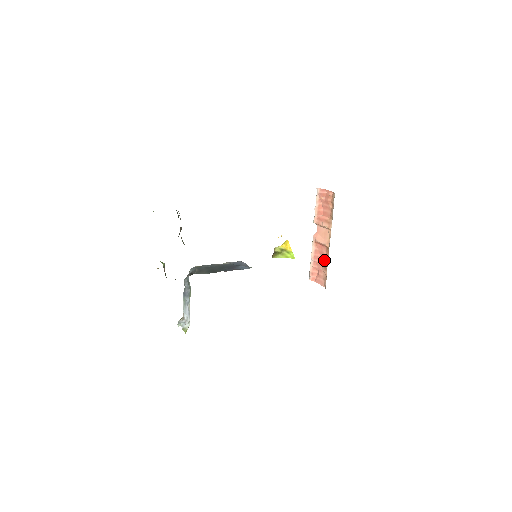
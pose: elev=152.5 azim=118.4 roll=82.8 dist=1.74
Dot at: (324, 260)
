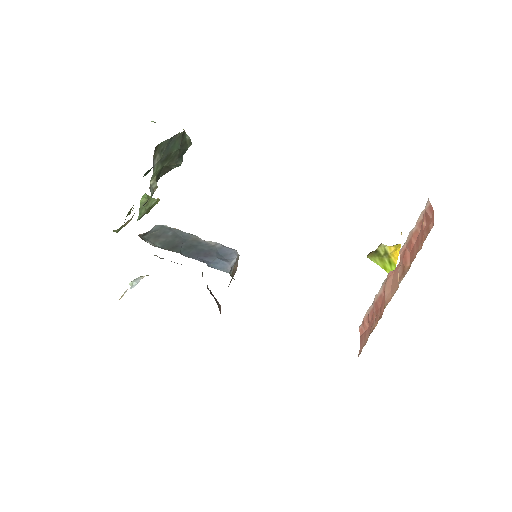
Dot at: (376, 320)
